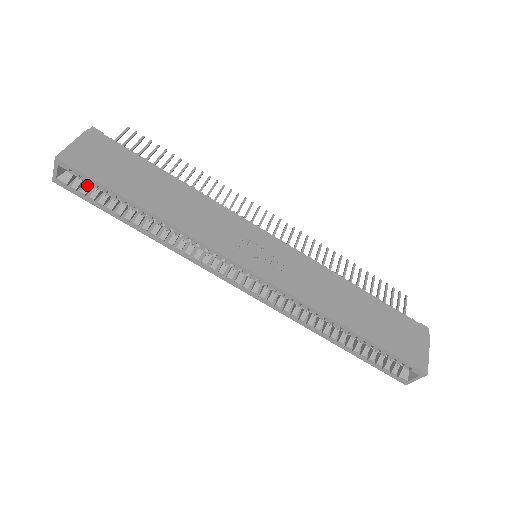
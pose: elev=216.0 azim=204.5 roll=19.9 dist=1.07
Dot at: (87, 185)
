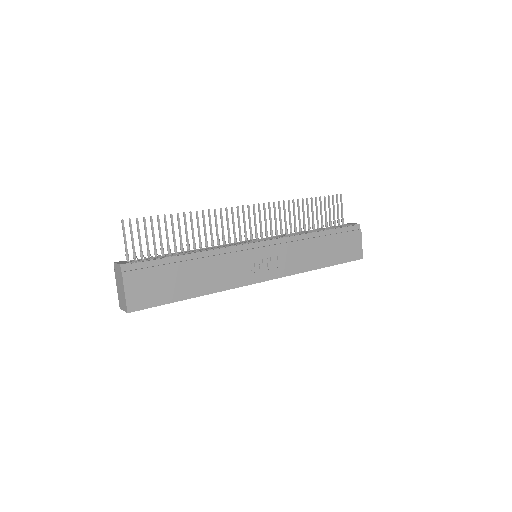
Dot at: occluded
